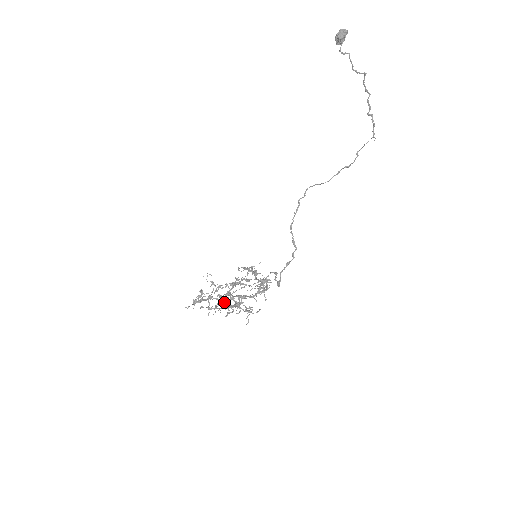
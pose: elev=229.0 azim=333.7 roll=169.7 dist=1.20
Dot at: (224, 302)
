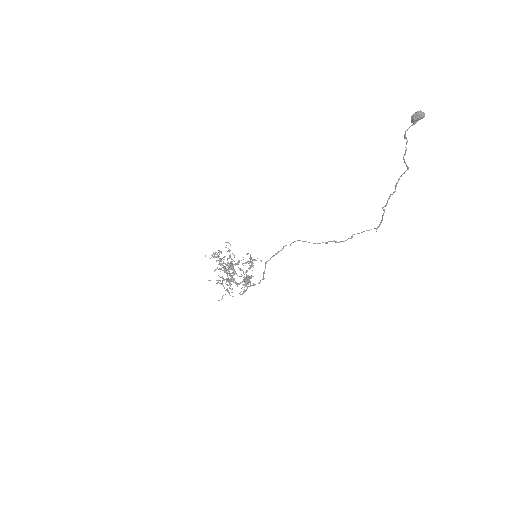
Dot at: occluded
